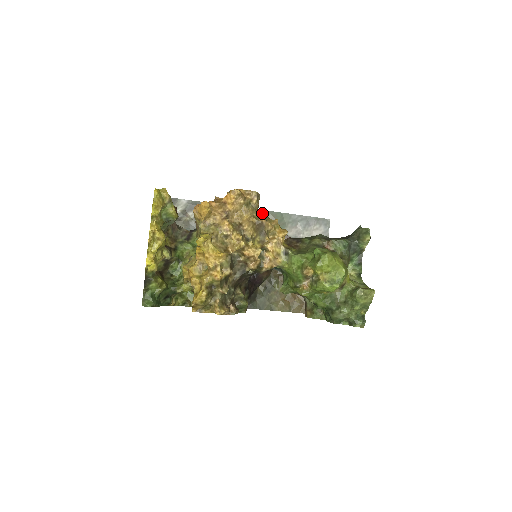
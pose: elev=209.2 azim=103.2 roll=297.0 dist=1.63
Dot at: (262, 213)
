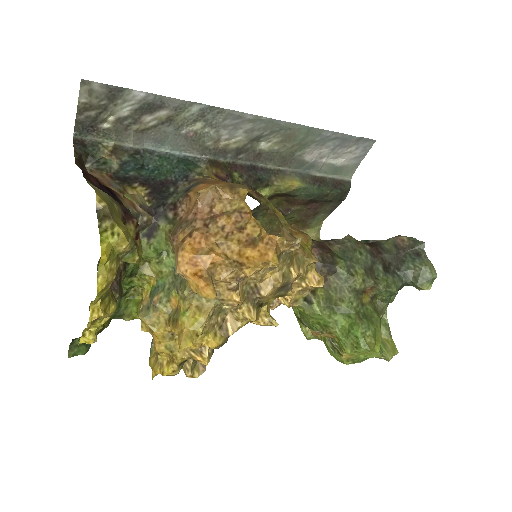
Dot at: (278, 125)
